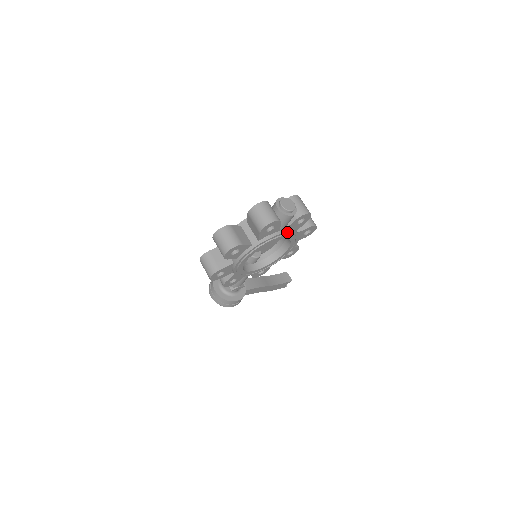
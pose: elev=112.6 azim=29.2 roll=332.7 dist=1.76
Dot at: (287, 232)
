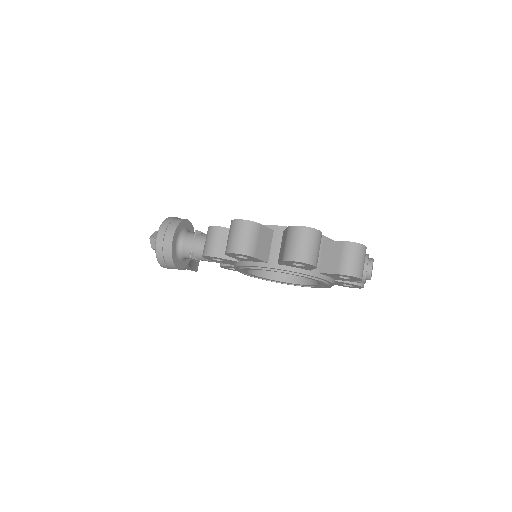
Dot at: (333, 284)
